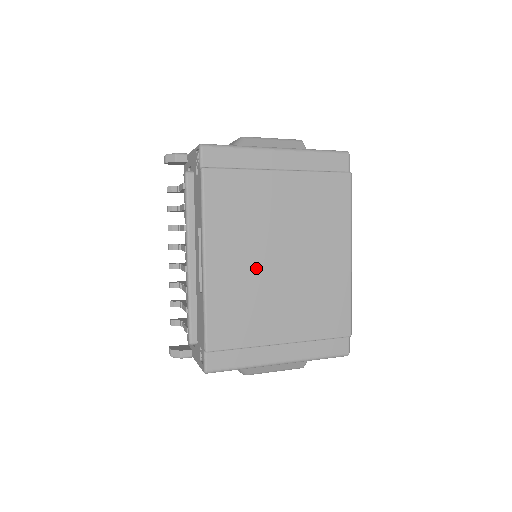
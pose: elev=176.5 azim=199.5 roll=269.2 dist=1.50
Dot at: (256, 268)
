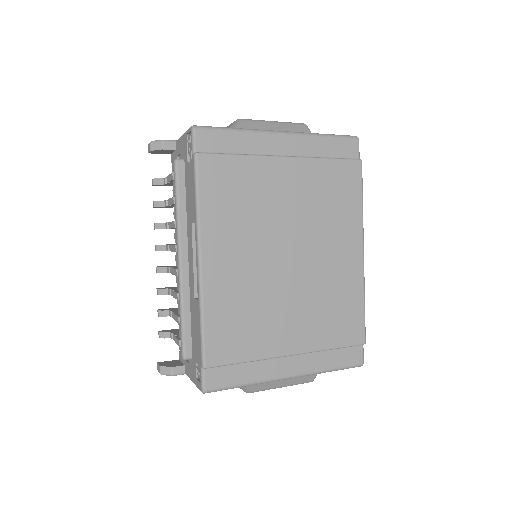
Dot at: (259, 269)
